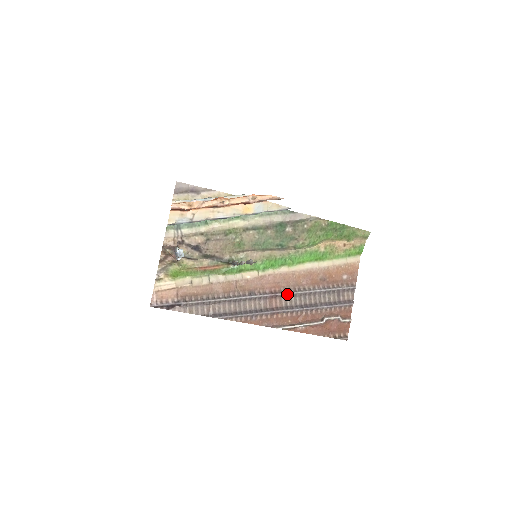
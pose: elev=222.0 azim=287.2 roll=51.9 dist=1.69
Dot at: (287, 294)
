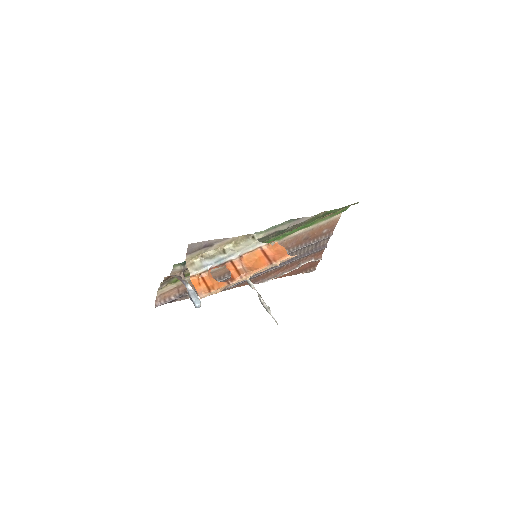
Dot at: occluded
